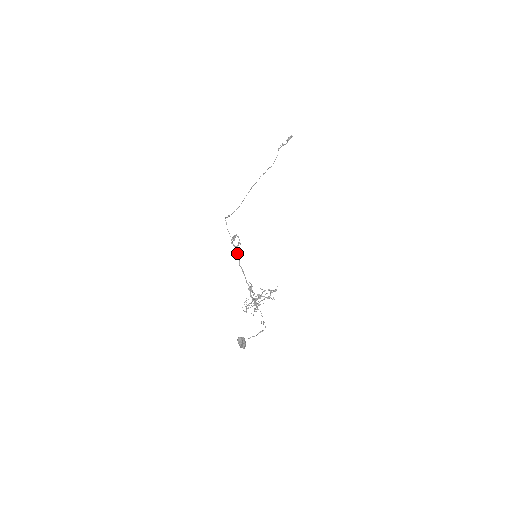
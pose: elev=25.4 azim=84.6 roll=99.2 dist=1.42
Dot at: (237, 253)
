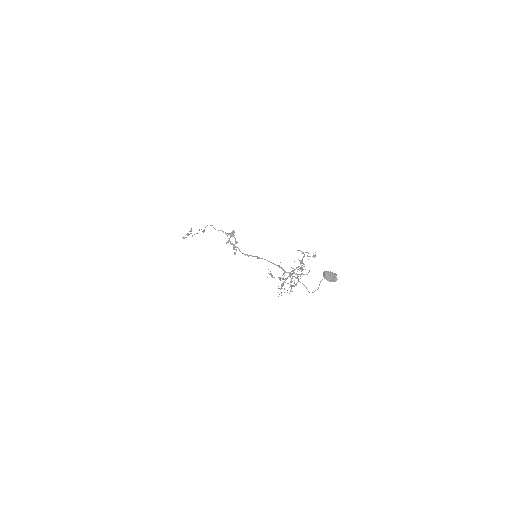
Dot at: (235, 252)
